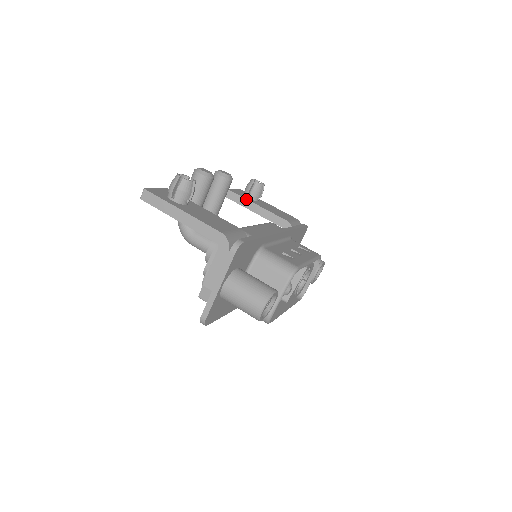
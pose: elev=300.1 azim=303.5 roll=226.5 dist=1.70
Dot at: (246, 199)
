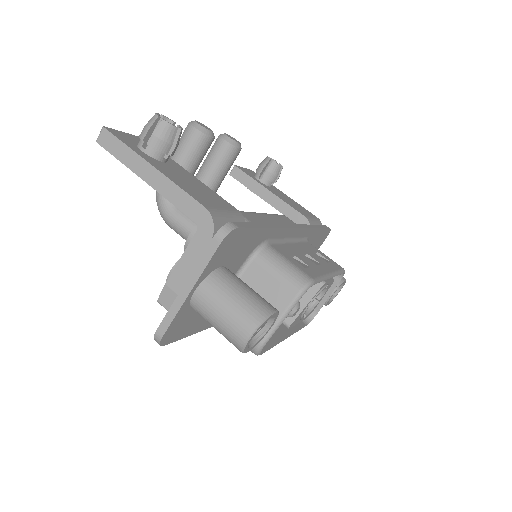
Dot at: (256, 181)
